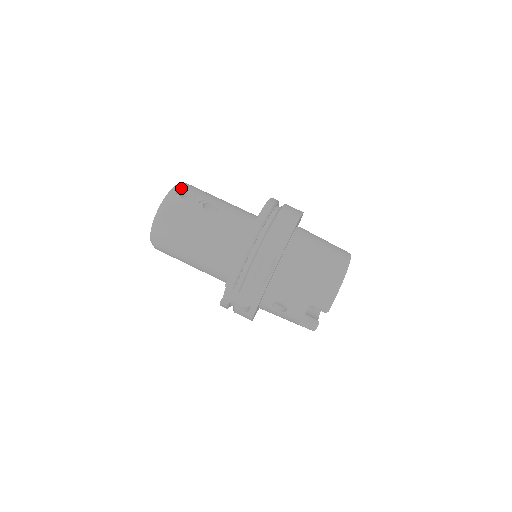
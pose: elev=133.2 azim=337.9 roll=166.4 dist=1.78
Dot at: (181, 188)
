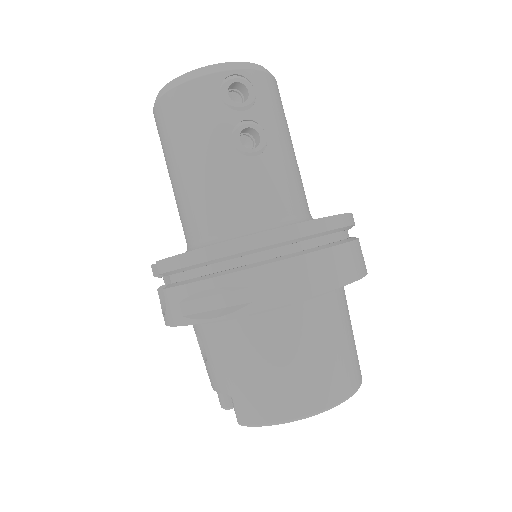
Dot at: (246, 74)
